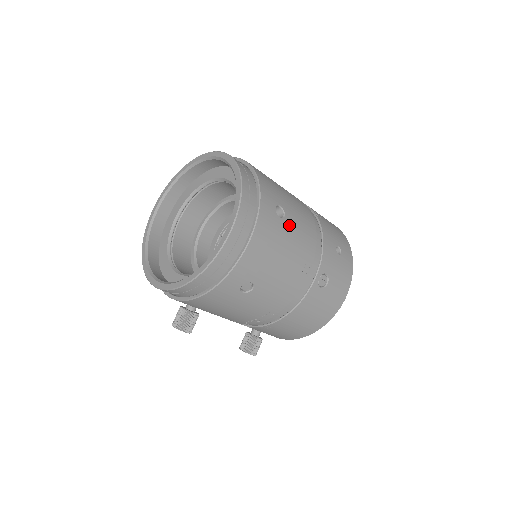
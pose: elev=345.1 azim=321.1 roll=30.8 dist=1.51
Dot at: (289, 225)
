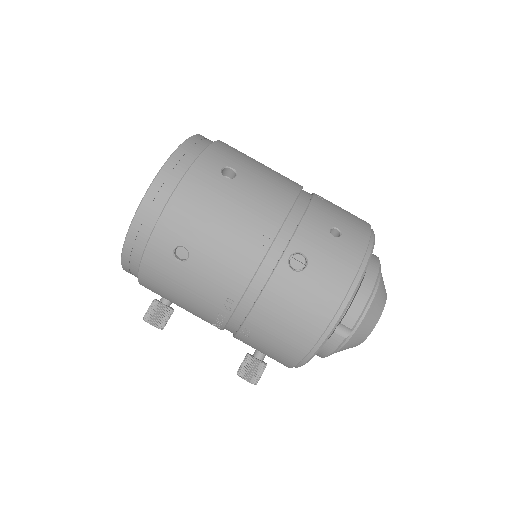
Dot at: (240, 187)
